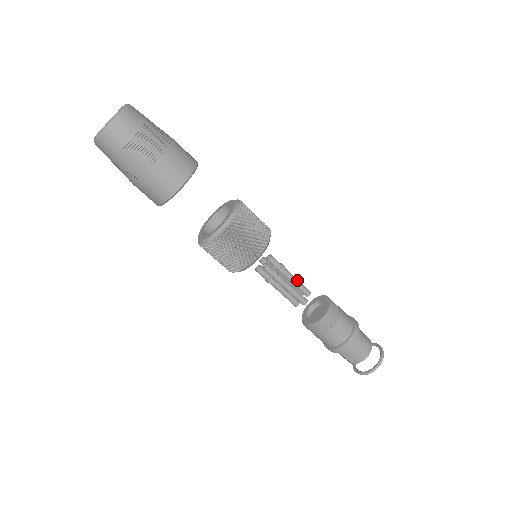
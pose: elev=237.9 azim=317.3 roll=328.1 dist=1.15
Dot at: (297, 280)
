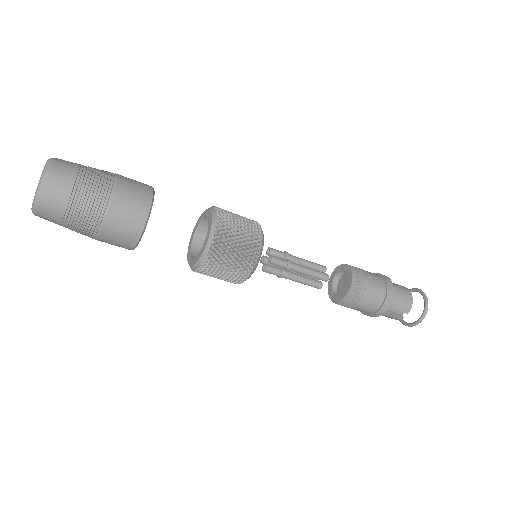
Dot at: (306, 260)
